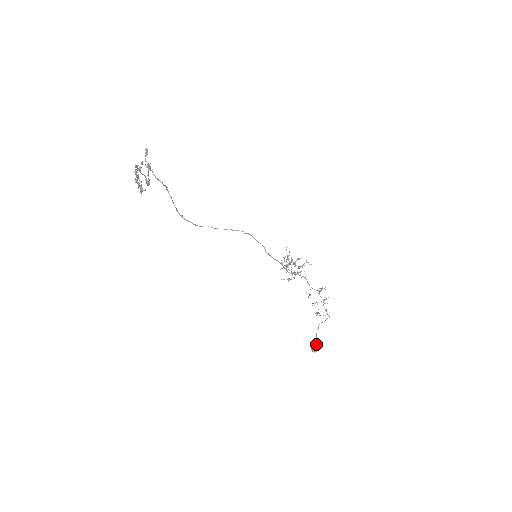
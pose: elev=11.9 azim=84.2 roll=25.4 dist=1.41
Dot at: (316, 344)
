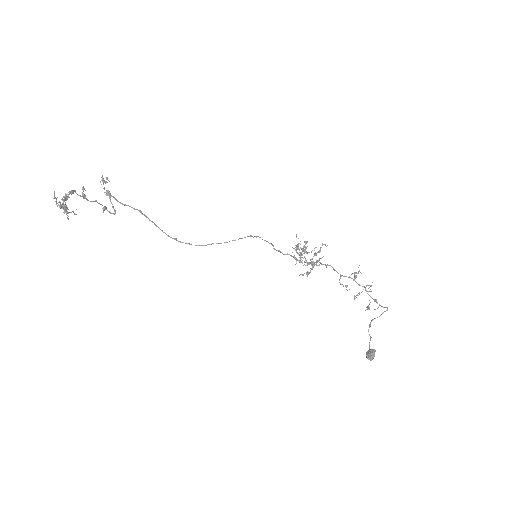
Dot at: occluded
